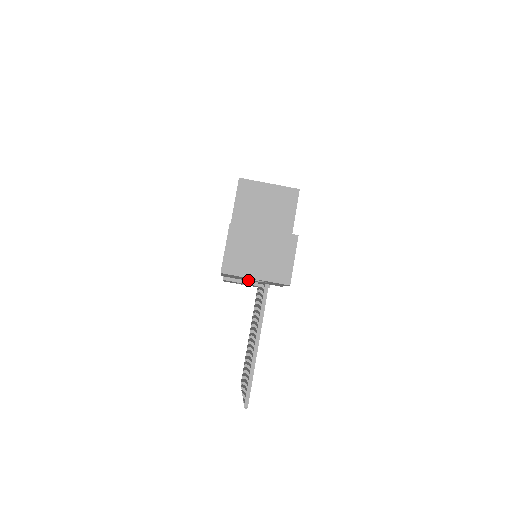
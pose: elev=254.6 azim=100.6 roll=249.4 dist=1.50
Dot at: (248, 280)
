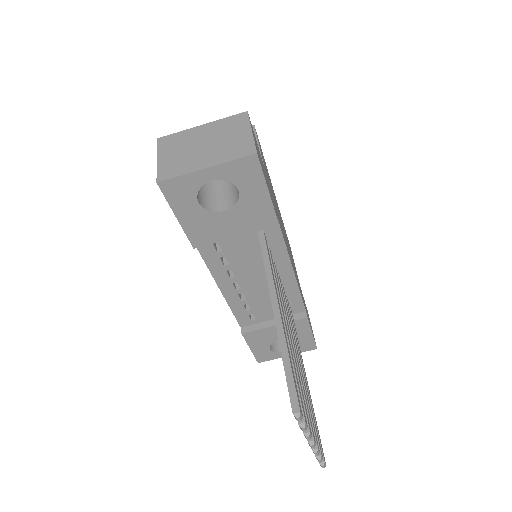
Dot at: (227, 230)
